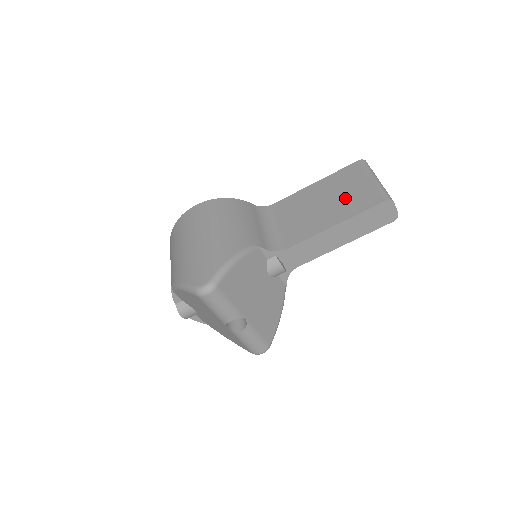
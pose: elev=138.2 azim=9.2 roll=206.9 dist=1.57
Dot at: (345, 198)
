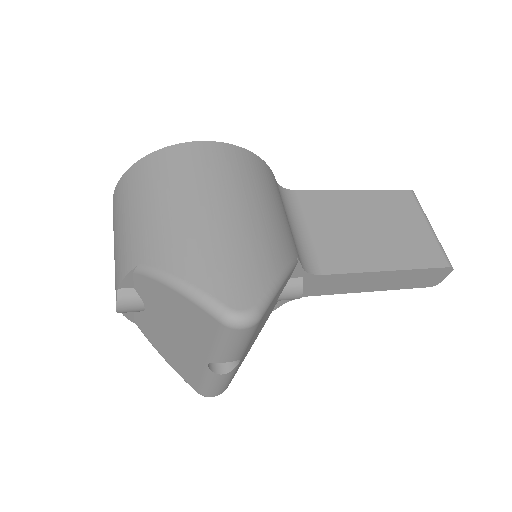
Dot at: (398, 236)
